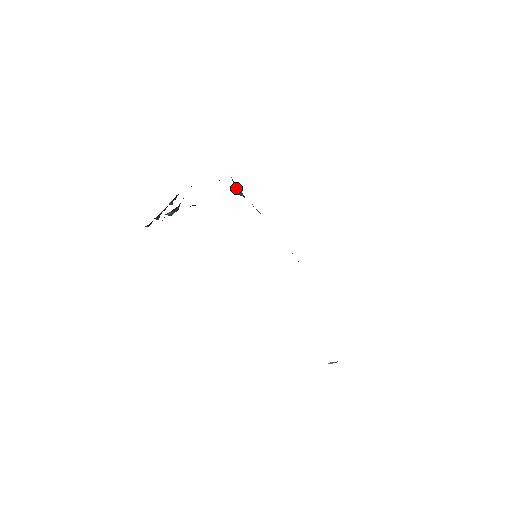
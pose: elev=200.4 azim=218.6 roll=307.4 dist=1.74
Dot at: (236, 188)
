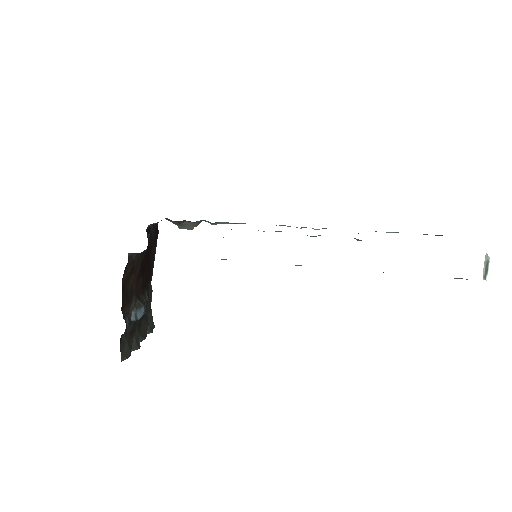
Dot at: (181, 226)
